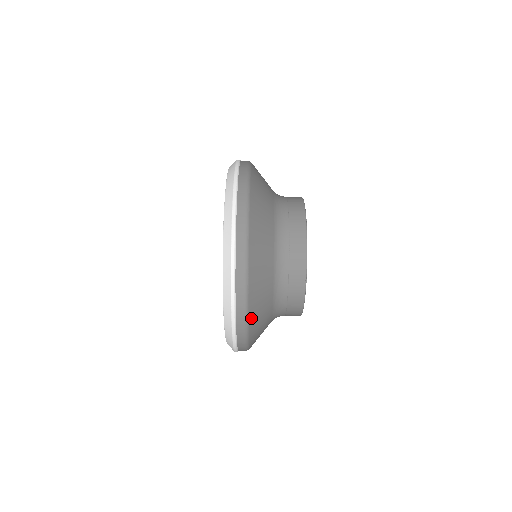
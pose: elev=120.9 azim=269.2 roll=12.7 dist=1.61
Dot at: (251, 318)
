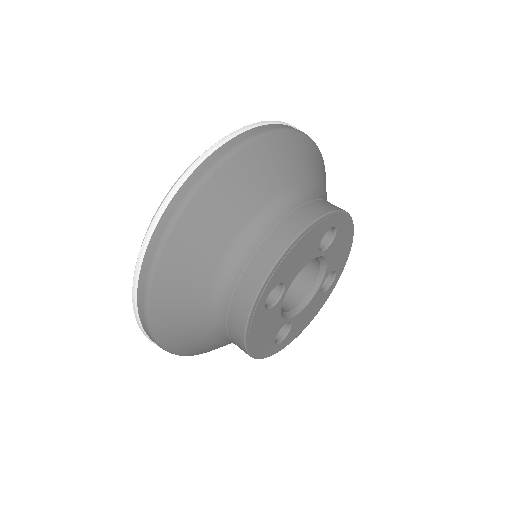
Dot at: (160, 330)
